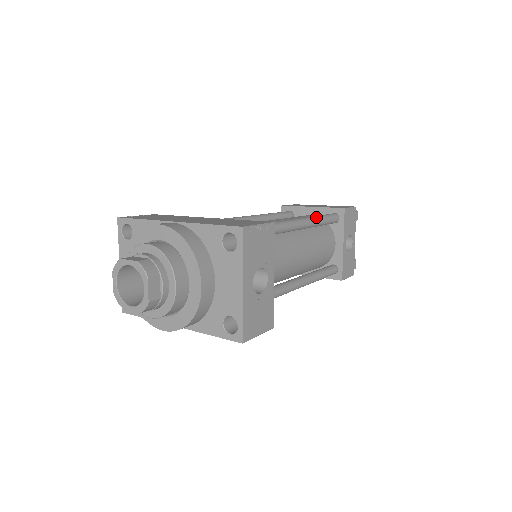
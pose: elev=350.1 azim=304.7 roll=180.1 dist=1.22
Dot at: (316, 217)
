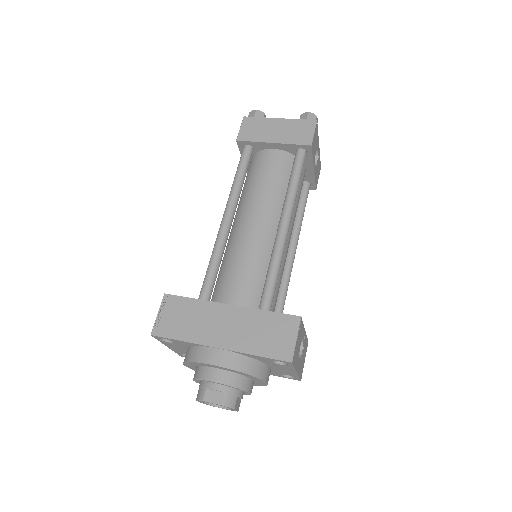
Dot at: (294, 190)
